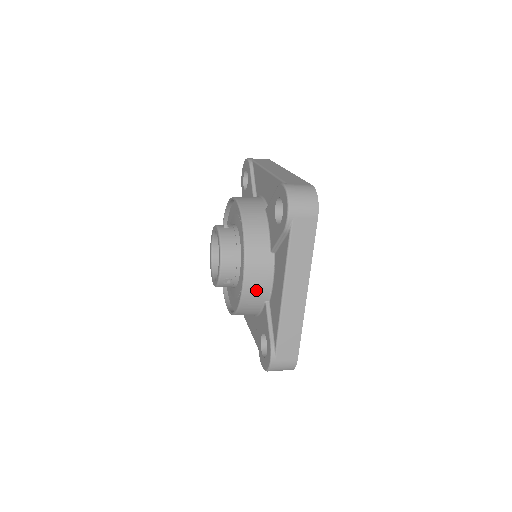
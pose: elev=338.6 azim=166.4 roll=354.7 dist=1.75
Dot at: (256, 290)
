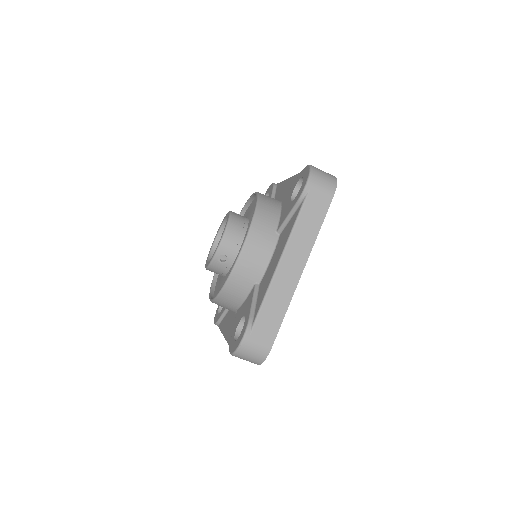
Dot at: (251, 264)
